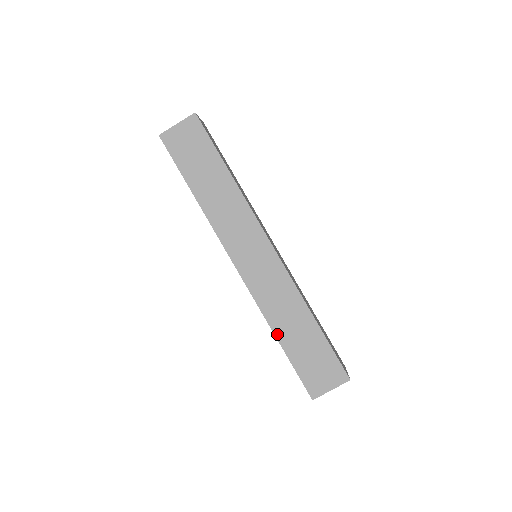
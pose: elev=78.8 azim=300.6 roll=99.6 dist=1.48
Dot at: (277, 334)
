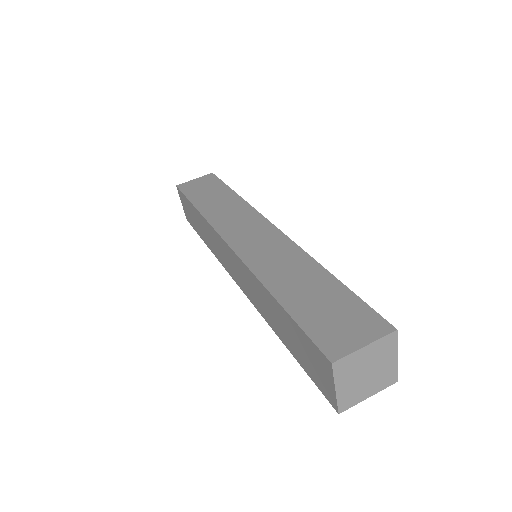
Dot at: (273, 291)
